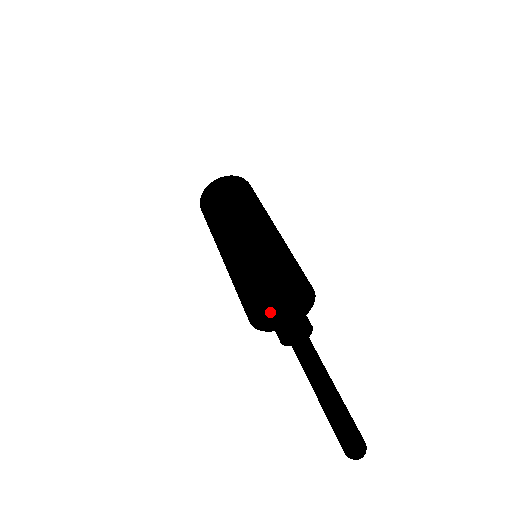
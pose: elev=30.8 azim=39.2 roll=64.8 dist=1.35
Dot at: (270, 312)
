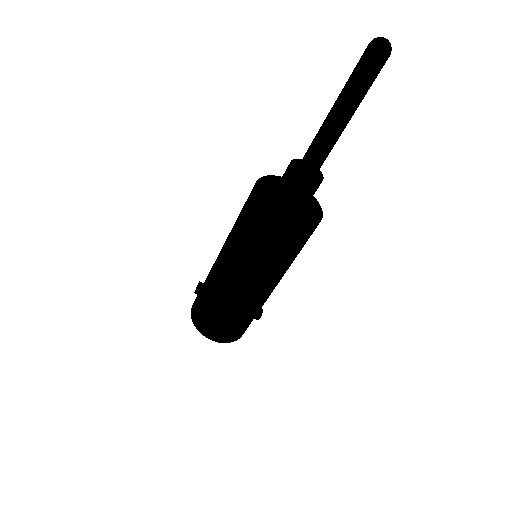
Dot at: (277, 192)
